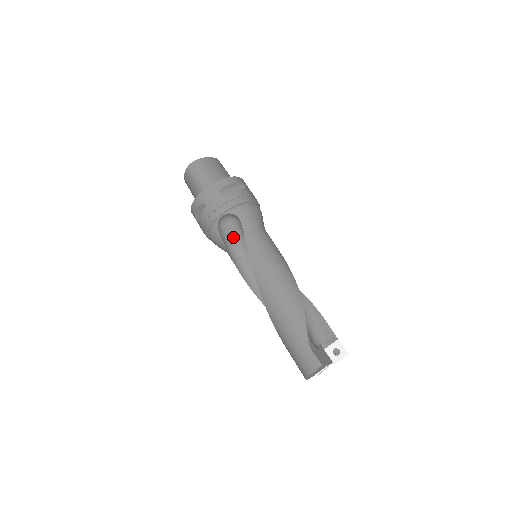
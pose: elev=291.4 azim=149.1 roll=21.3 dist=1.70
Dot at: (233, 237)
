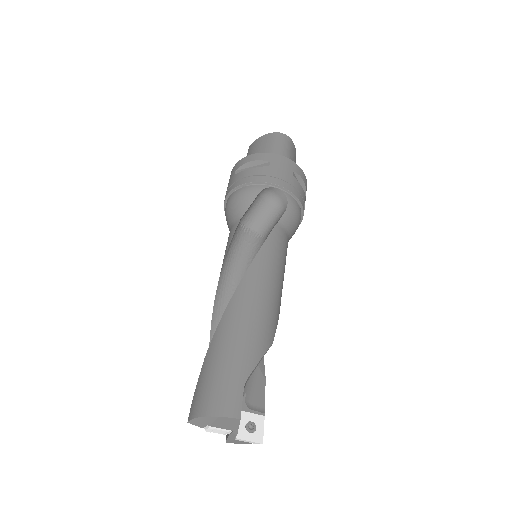
Dot at: (255, 218)
